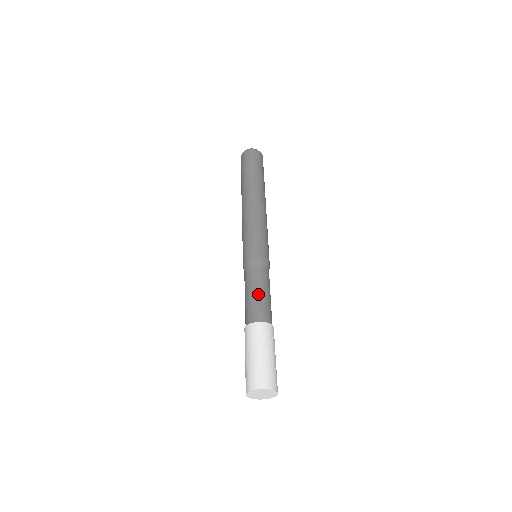
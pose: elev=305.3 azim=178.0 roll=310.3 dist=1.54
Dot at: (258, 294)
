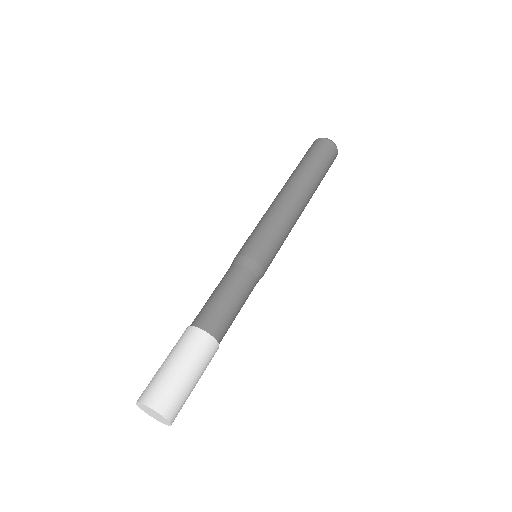
Dot at: (225, 299)
